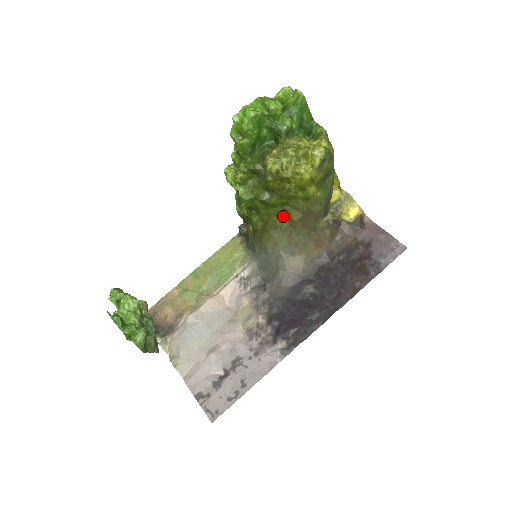
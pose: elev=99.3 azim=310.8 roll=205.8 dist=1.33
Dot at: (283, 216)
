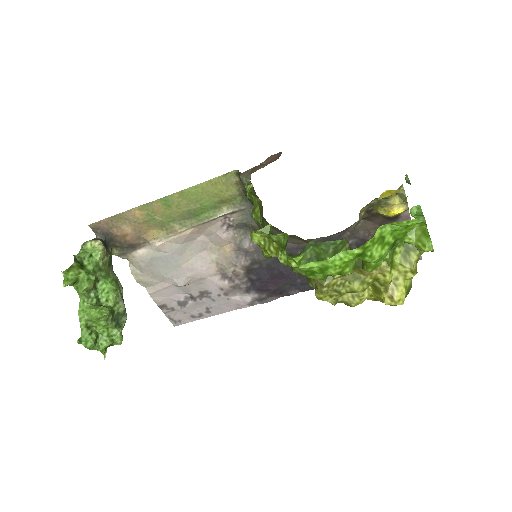
Dot at: occluded
